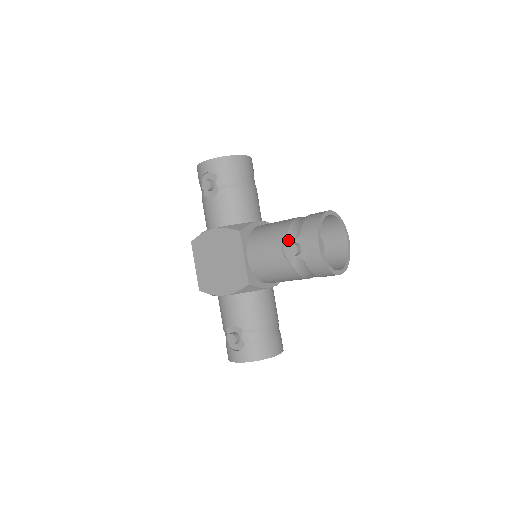
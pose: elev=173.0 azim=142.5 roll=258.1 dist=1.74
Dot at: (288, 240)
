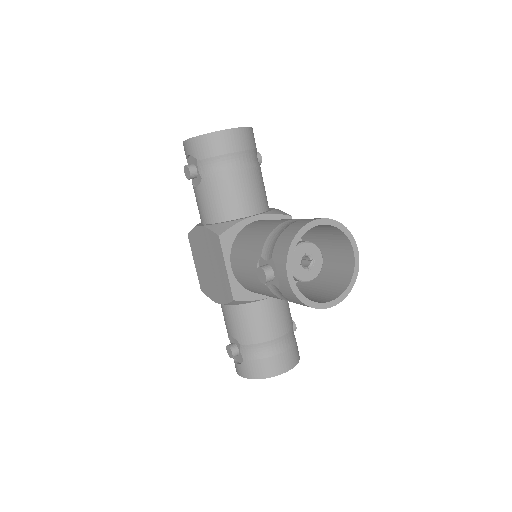
Dot at: (262, 259)
